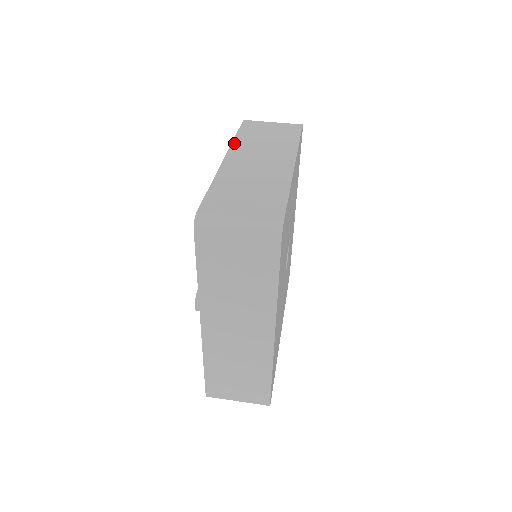
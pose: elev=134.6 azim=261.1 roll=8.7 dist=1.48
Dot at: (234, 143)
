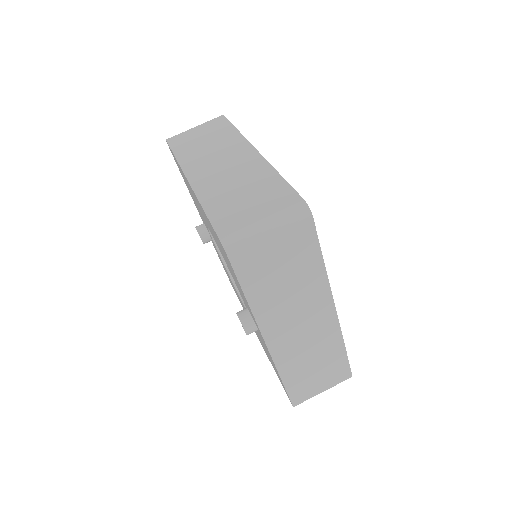
Dot at: (181, 163)
